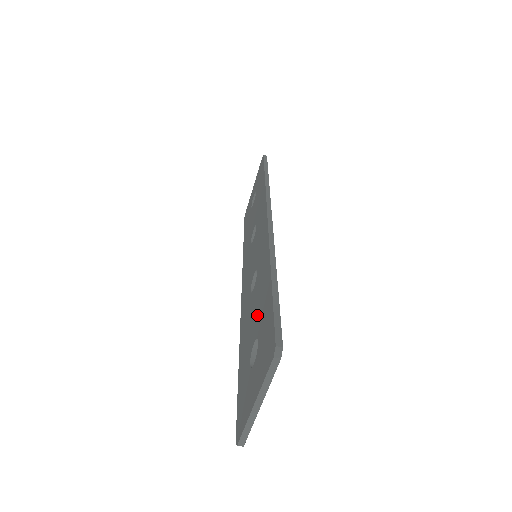
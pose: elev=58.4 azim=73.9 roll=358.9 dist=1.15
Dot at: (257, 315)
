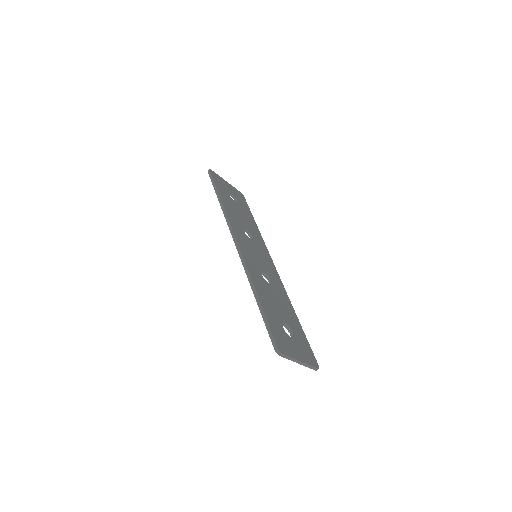
Dot at: occluded
